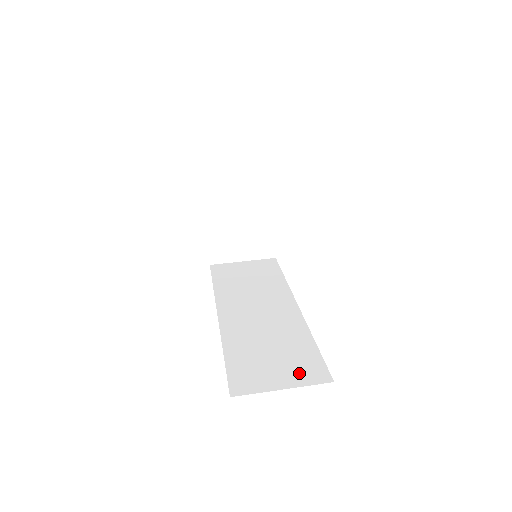
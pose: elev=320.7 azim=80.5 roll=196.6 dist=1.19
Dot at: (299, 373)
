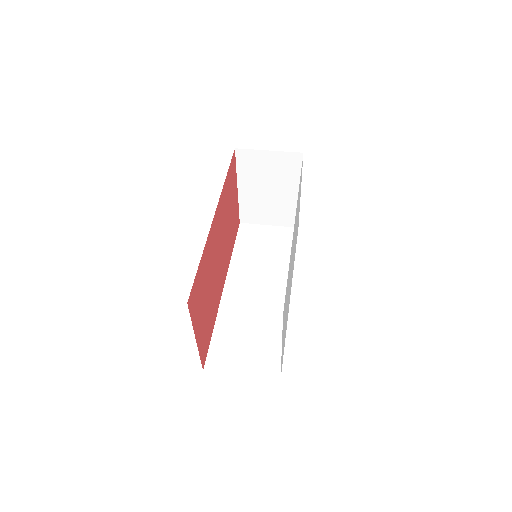
Dot at: (259, 364)
